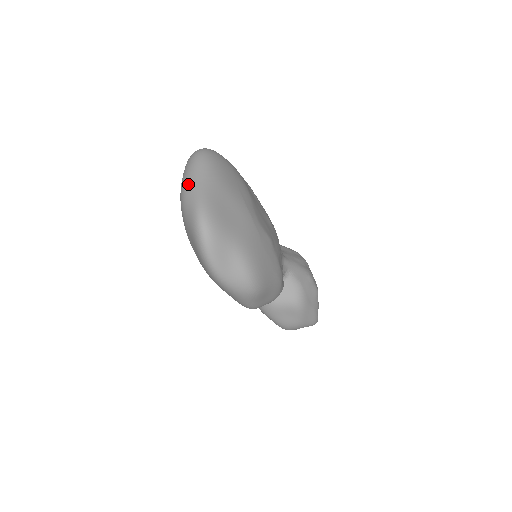
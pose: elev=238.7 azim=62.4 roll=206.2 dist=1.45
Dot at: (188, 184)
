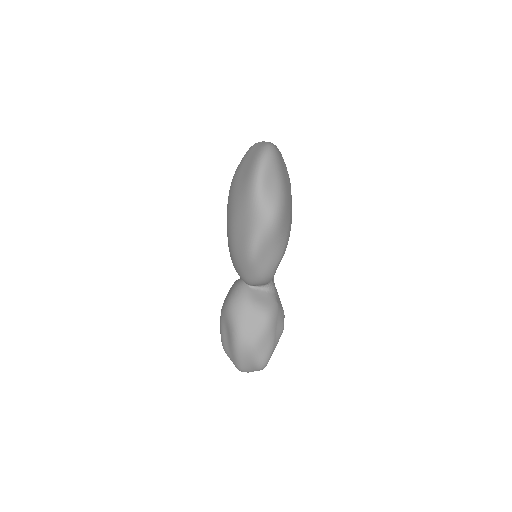
Dot at: (262, 141)
